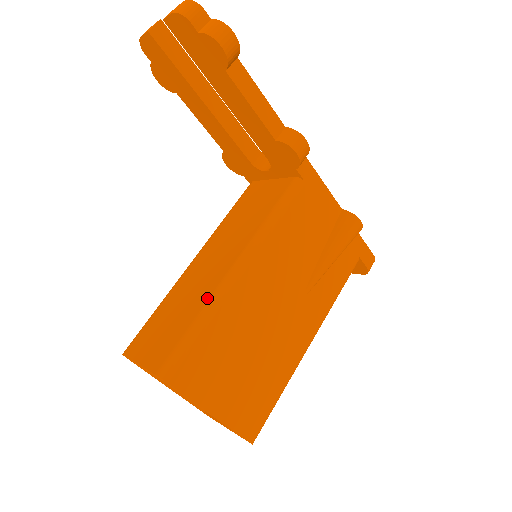
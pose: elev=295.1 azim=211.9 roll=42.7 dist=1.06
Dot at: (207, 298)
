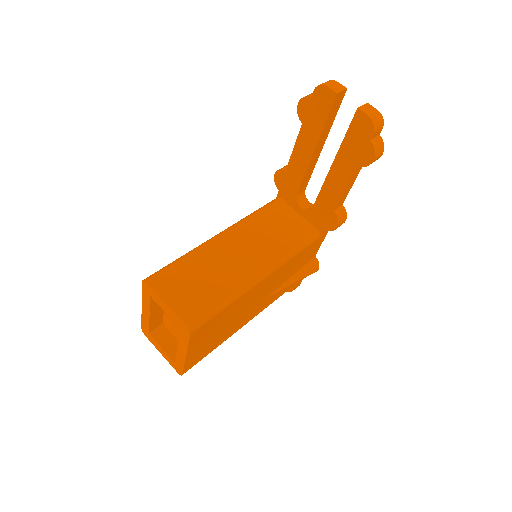
Dot at: (236, 286)
